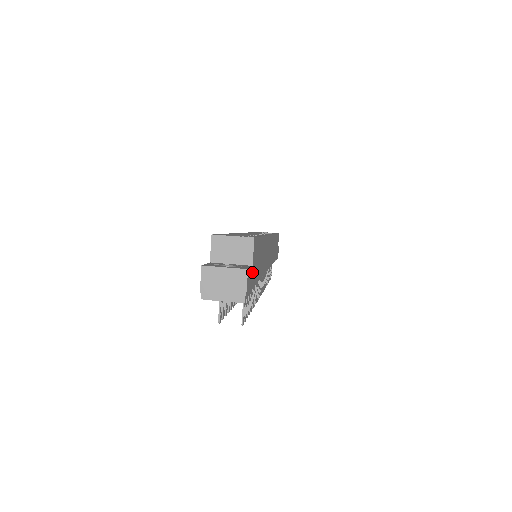
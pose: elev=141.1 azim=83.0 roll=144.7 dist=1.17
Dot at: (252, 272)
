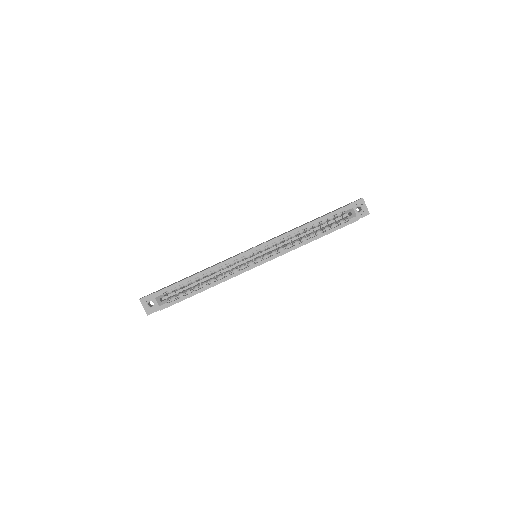
Dot at: occluded
